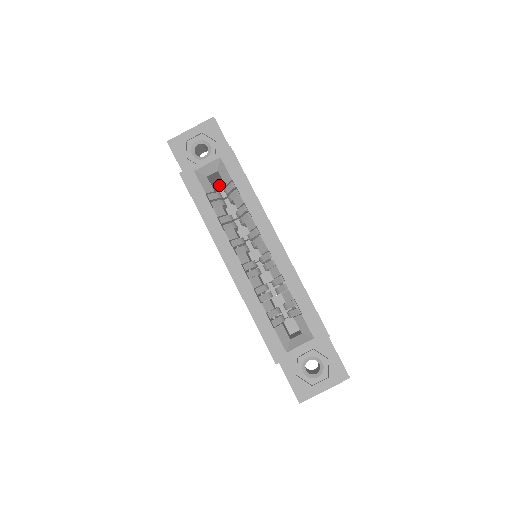
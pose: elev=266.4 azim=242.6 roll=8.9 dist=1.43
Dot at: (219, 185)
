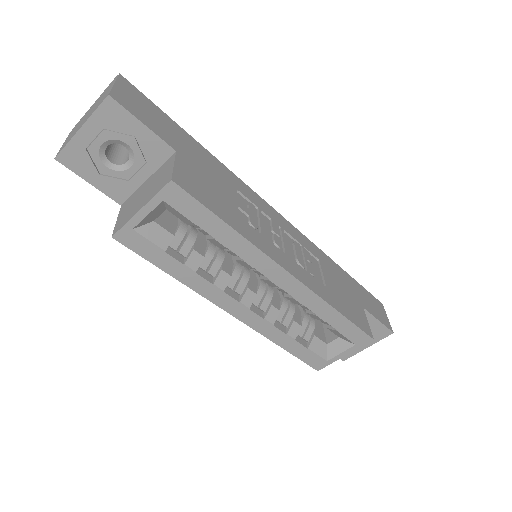
Dot at: occluded
